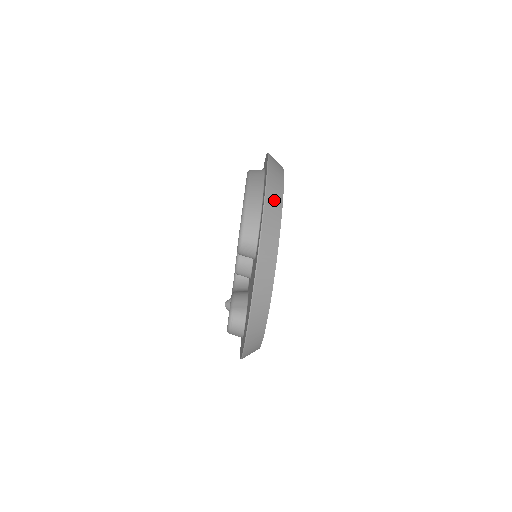
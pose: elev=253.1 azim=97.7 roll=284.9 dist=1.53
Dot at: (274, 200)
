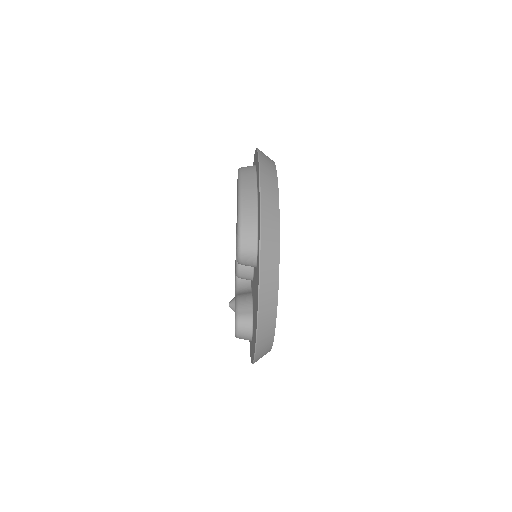
Dot at: (270, 207)
